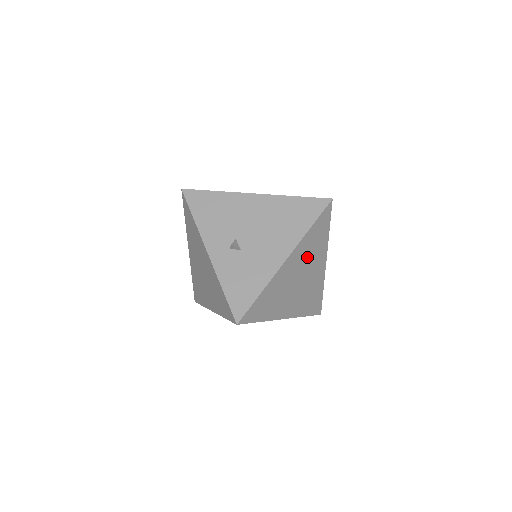
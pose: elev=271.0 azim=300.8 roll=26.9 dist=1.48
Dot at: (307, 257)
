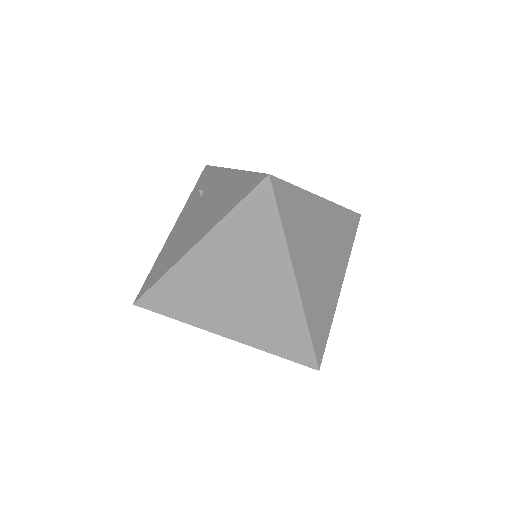
Dot at: (307, 238)
